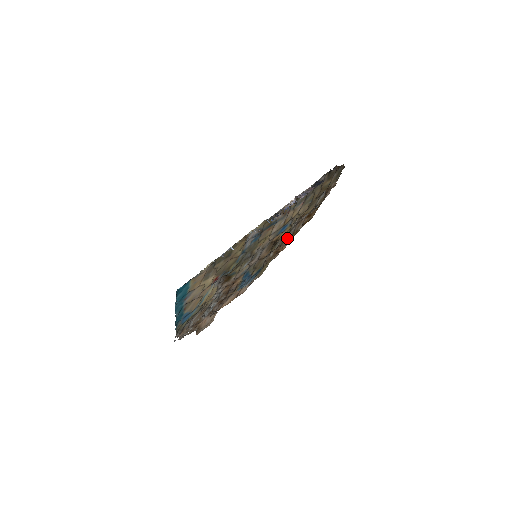
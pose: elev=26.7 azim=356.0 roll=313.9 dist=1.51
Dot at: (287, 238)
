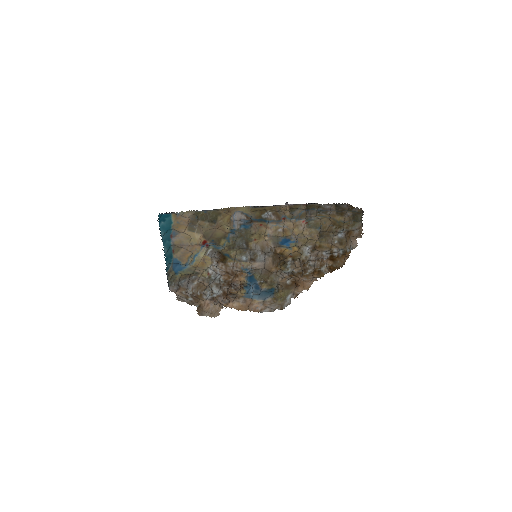
Dot at: (307, 272)
